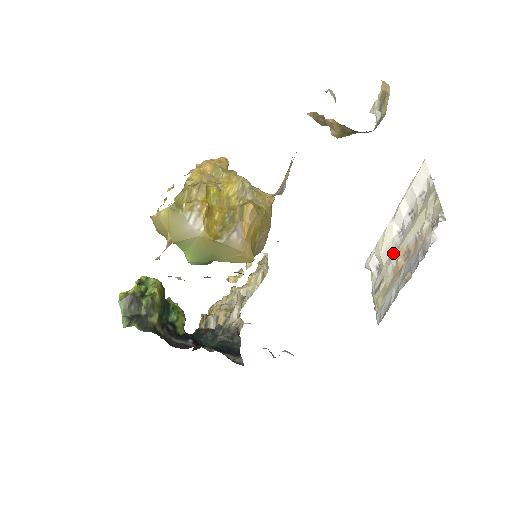
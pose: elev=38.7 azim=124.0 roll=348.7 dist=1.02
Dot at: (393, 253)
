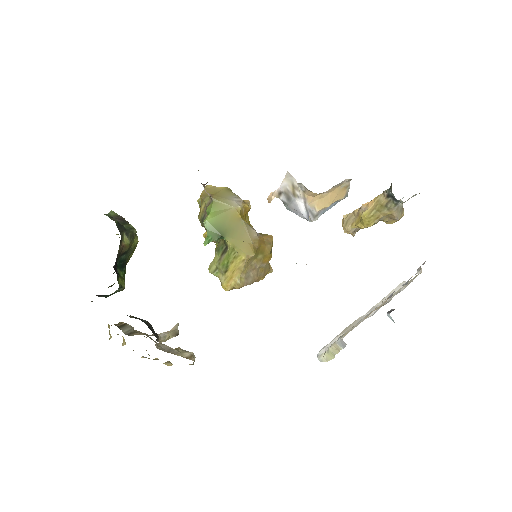
Dot at: occluded
